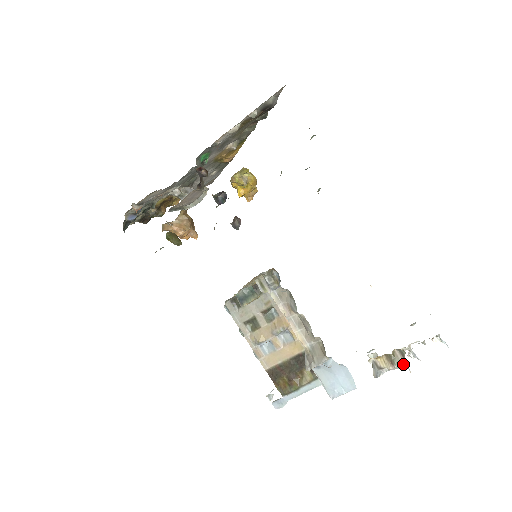
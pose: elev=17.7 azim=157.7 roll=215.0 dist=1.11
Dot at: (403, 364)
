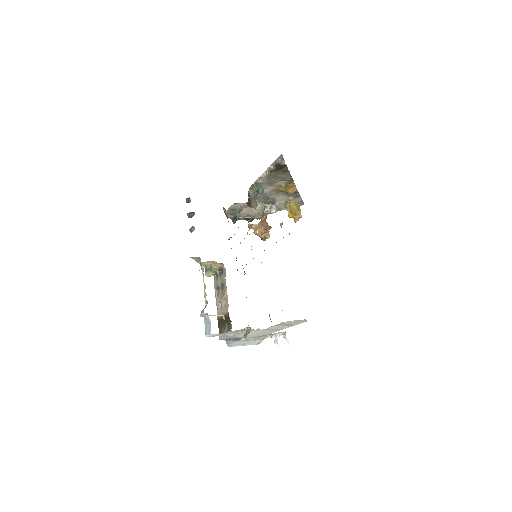
Dot at: (246, 336)
